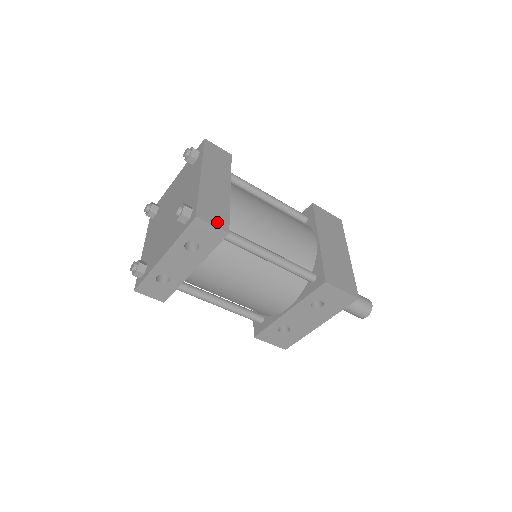
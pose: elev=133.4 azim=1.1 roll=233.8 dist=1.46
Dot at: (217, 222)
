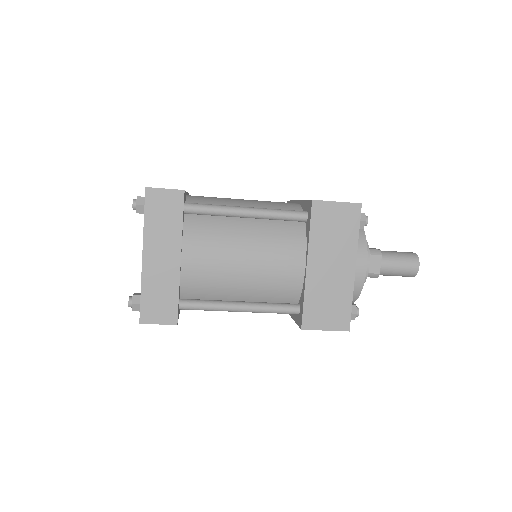
Dot at: (163, 318)
